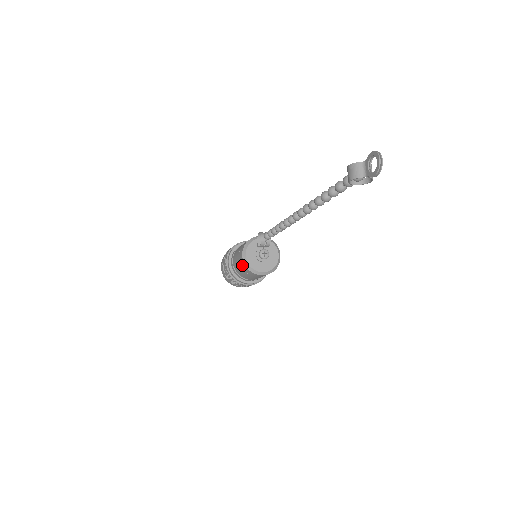
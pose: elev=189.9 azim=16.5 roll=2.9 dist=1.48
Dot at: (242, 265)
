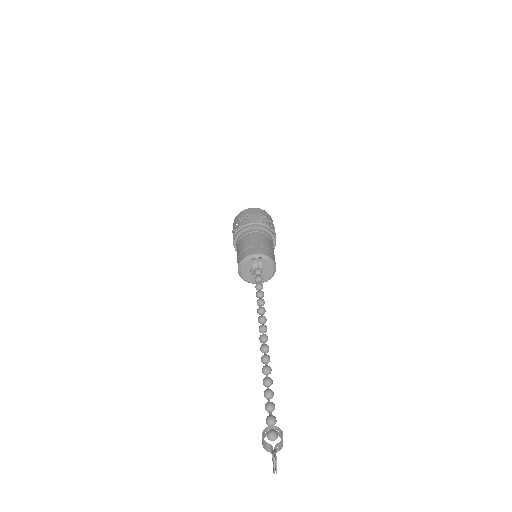
Dot at: occluded
